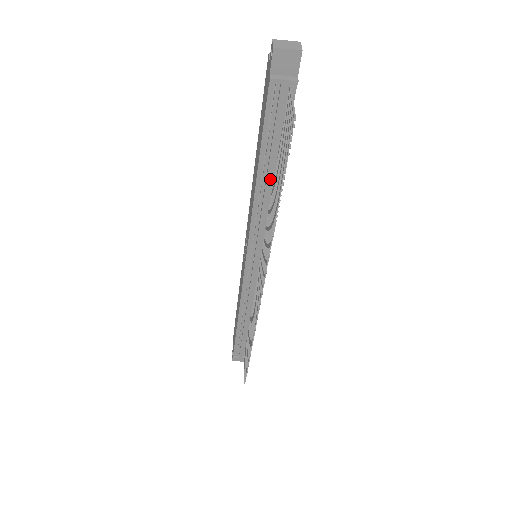
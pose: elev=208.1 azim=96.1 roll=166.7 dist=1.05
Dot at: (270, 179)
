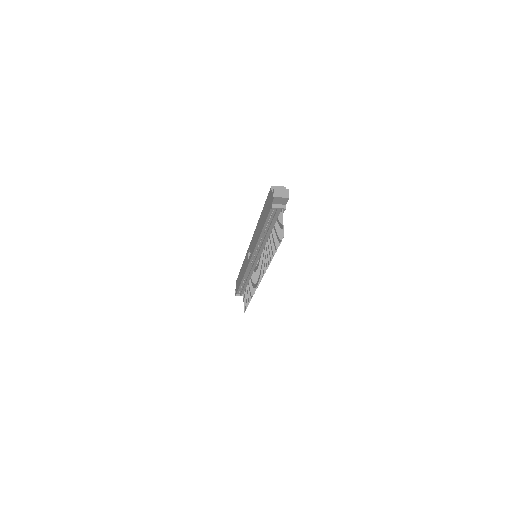
Dot at: (268, 235)
